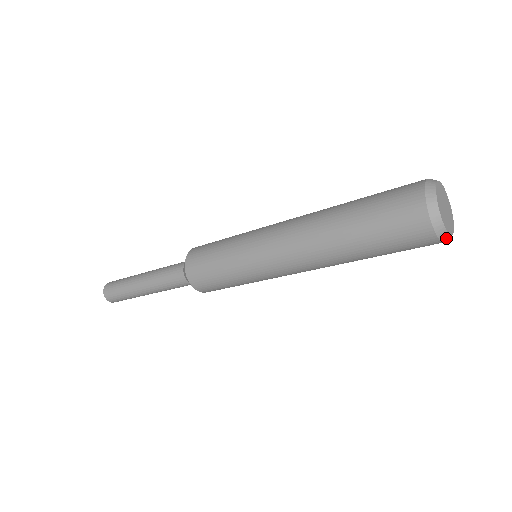
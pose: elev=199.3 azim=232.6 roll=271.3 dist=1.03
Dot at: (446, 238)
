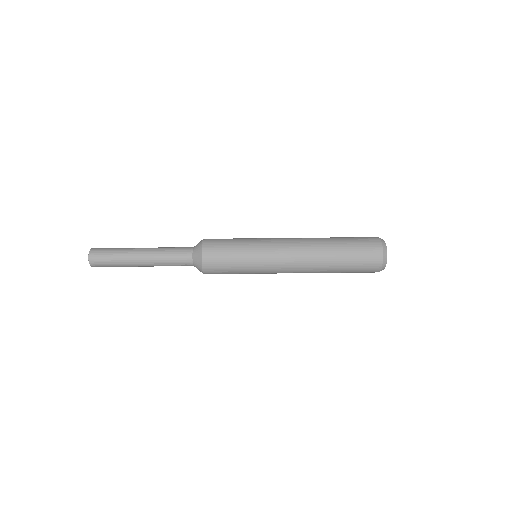
Dot at: (385, 261)
